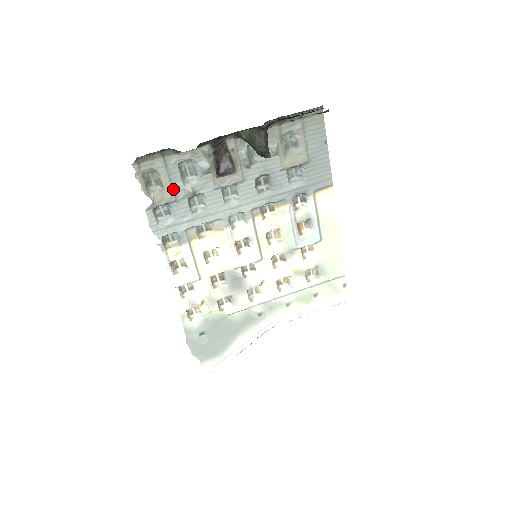
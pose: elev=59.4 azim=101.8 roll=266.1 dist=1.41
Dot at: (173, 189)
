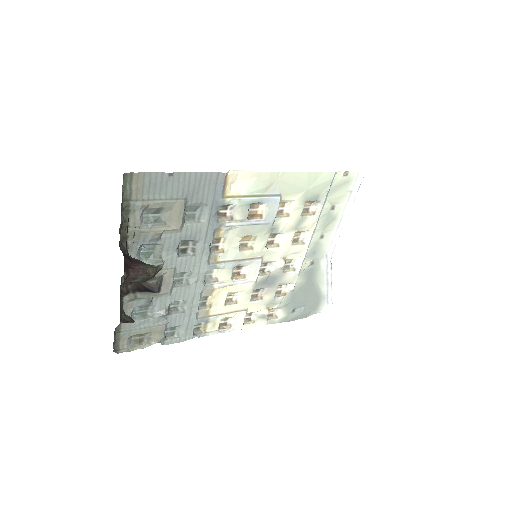
Dot at: (154, 326)
